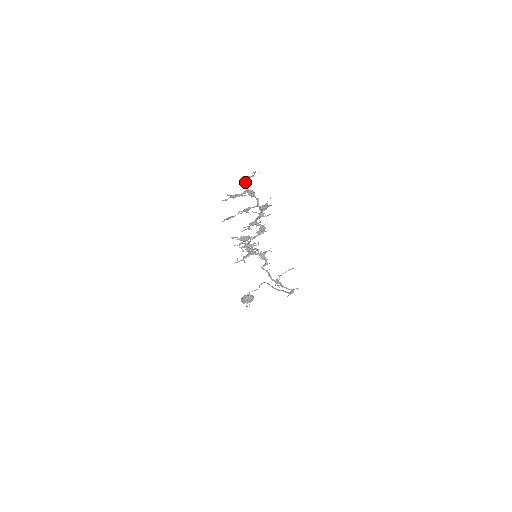
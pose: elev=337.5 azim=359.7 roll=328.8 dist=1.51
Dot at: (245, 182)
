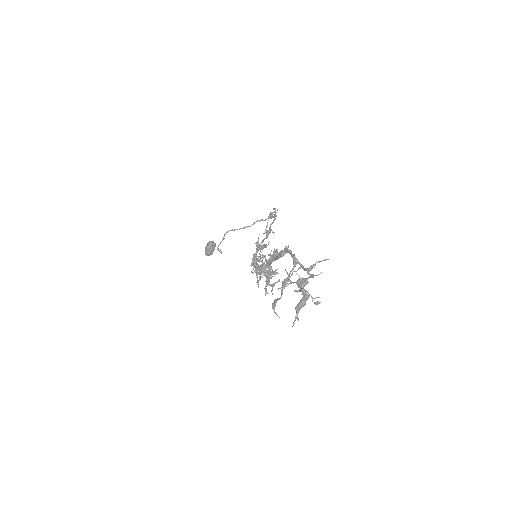
Dot at: occluded
